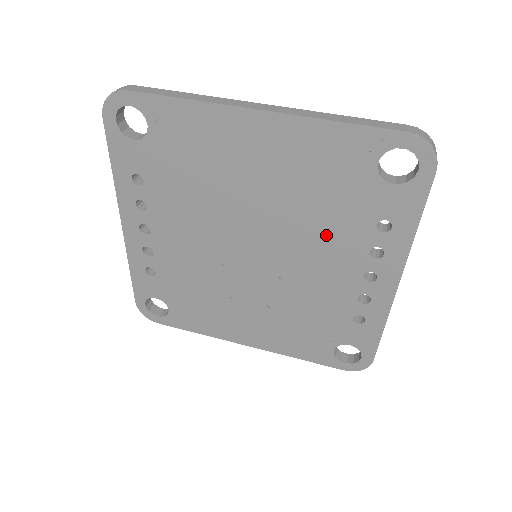
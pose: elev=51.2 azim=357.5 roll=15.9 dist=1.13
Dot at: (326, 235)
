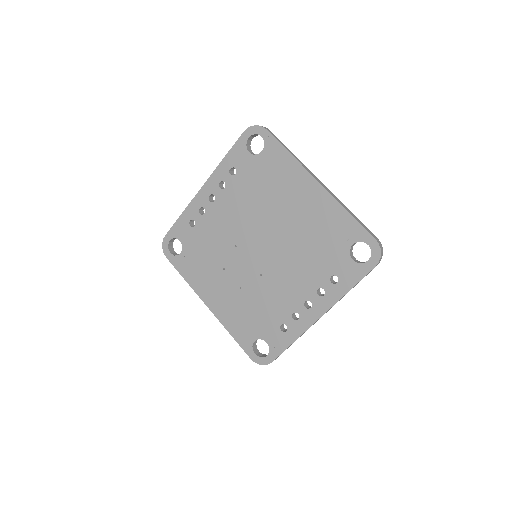
Dot at: (303, 265)
